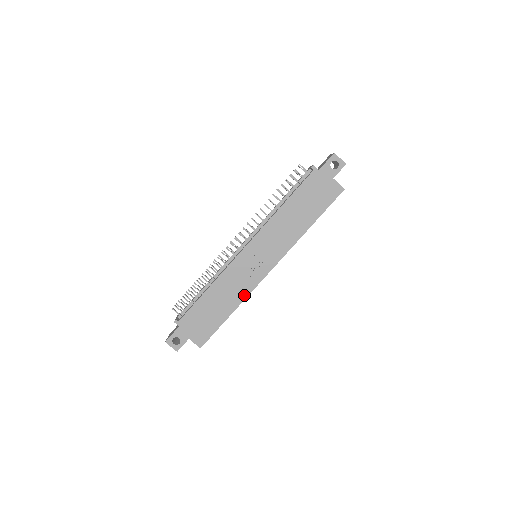
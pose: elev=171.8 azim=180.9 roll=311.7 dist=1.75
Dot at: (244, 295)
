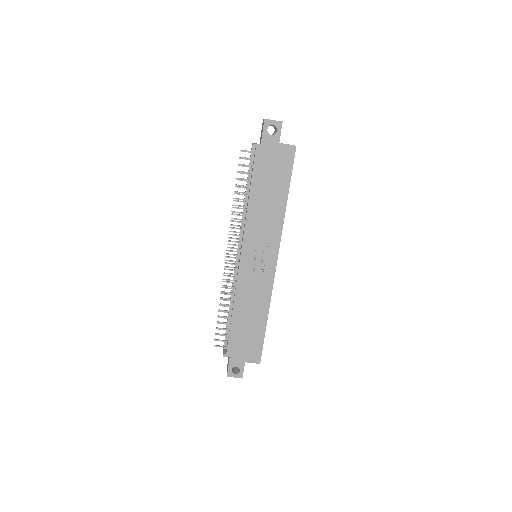
Dot at: (267, 297)
